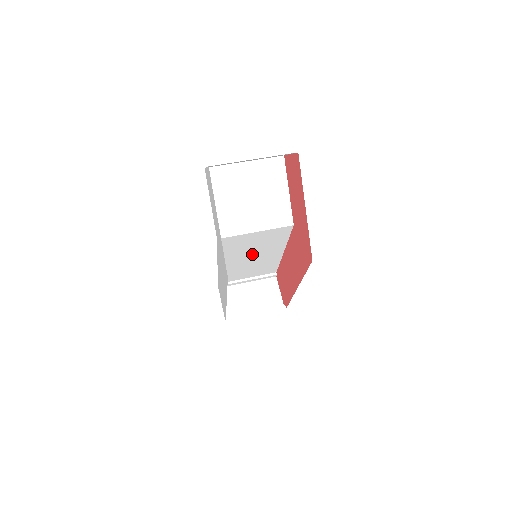
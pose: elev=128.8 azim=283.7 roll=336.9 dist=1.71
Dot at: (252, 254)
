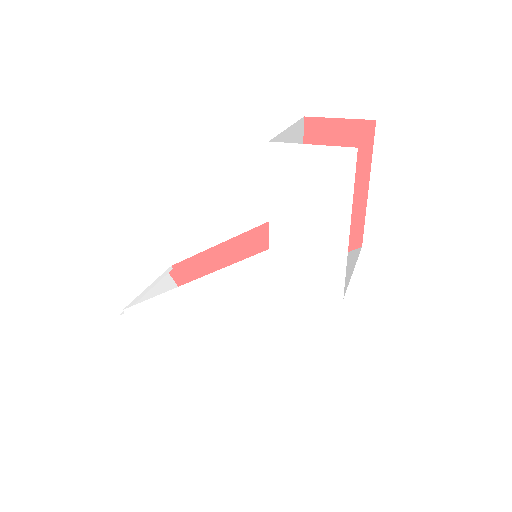
Dot at: occluded
